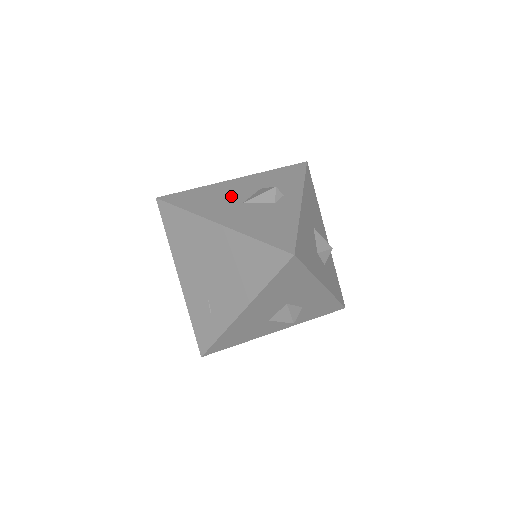
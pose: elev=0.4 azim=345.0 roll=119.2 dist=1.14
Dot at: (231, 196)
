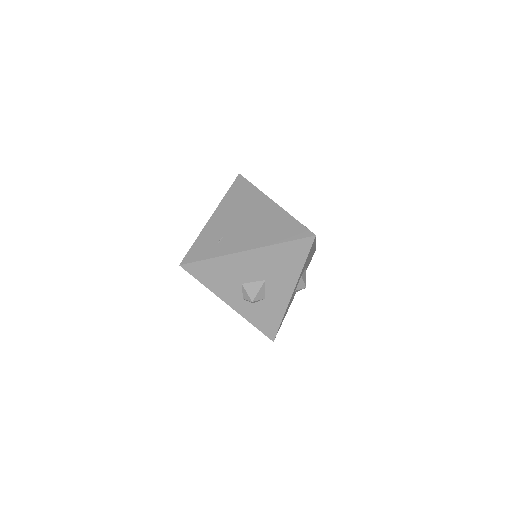
Dot at: occluded
